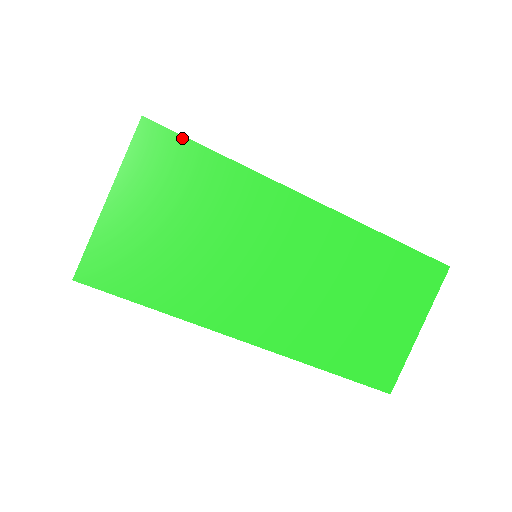
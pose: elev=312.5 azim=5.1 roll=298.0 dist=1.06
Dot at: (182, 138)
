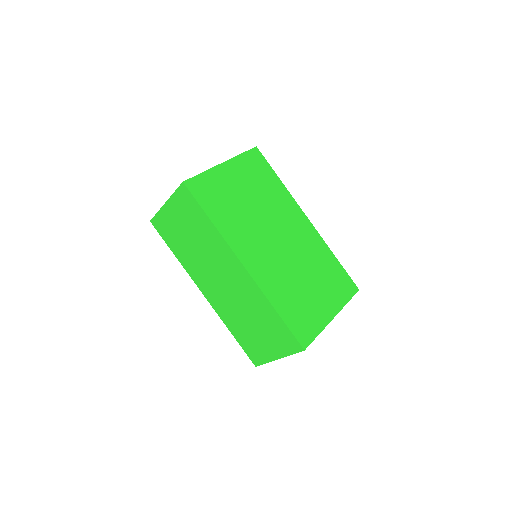
Dot at: (196, 201)
